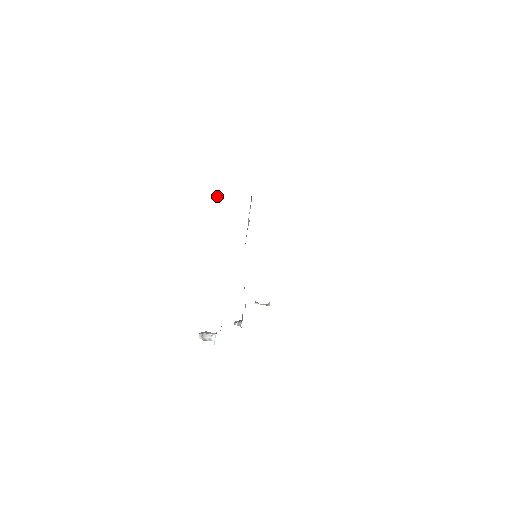
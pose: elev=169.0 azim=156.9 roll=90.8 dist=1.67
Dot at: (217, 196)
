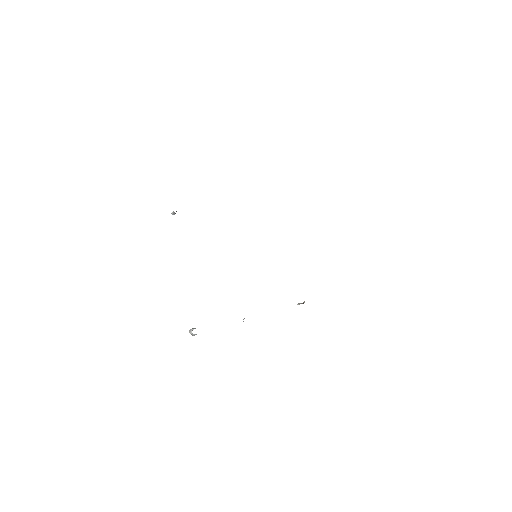
Dot at: (174, 214)
